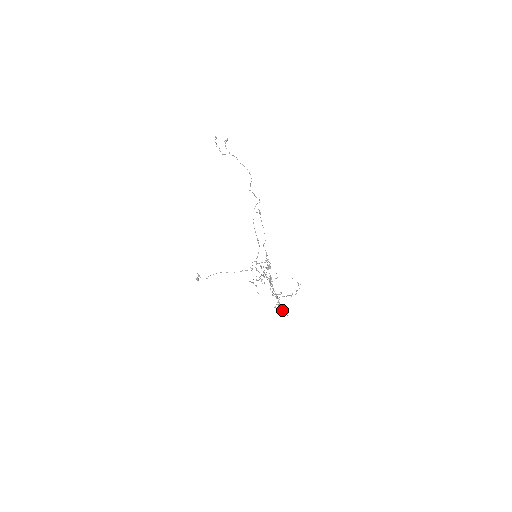
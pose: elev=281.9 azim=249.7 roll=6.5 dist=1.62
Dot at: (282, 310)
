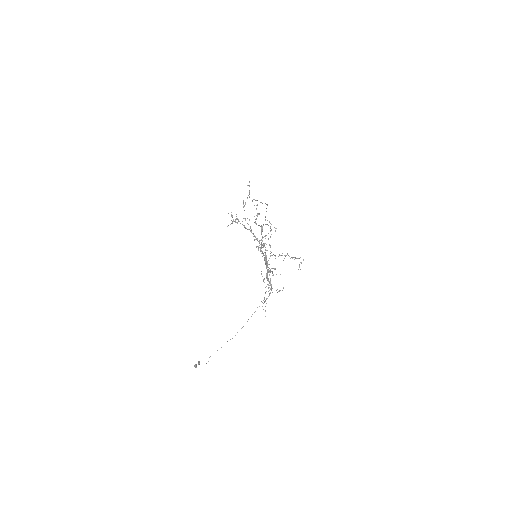
Dot at: occluded
